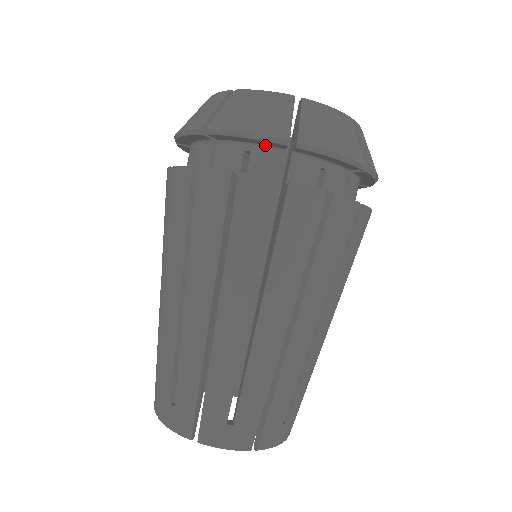
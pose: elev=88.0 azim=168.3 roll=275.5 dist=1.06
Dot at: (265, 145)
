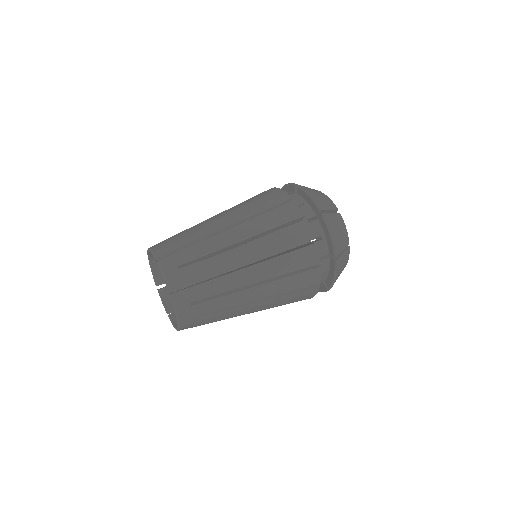
Dot at: (291, 192)
